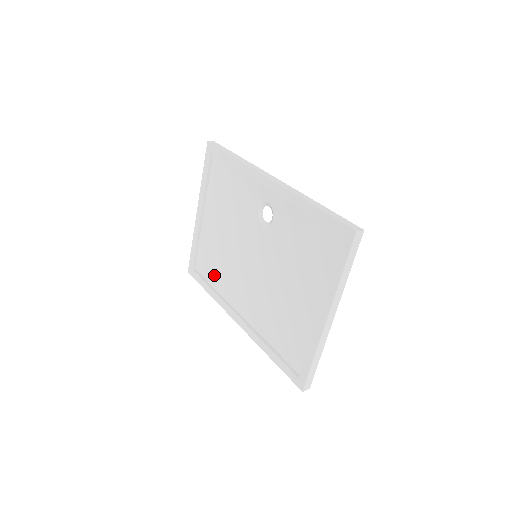
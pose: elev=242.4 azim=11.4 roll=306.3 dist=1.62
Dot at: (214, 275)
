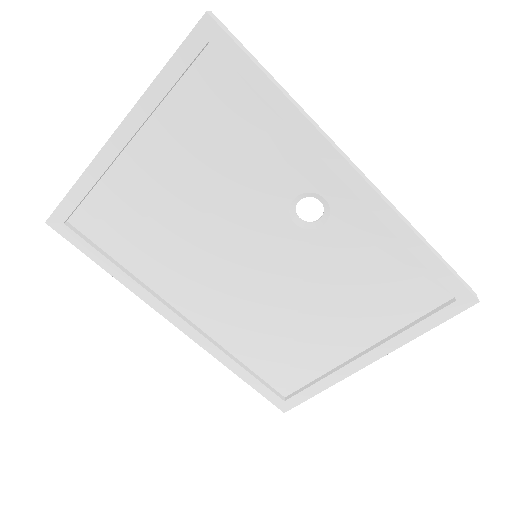
Dot at: (129, 248)
